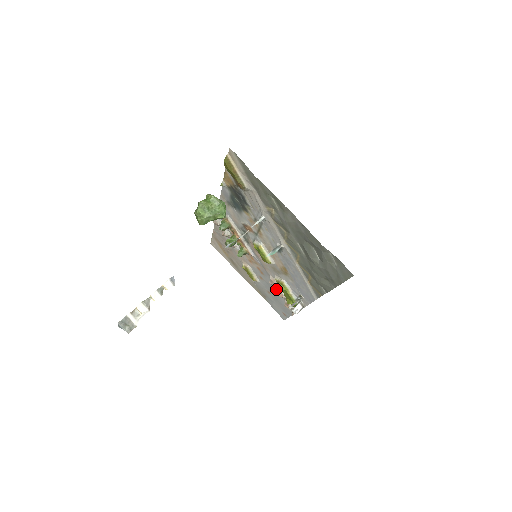
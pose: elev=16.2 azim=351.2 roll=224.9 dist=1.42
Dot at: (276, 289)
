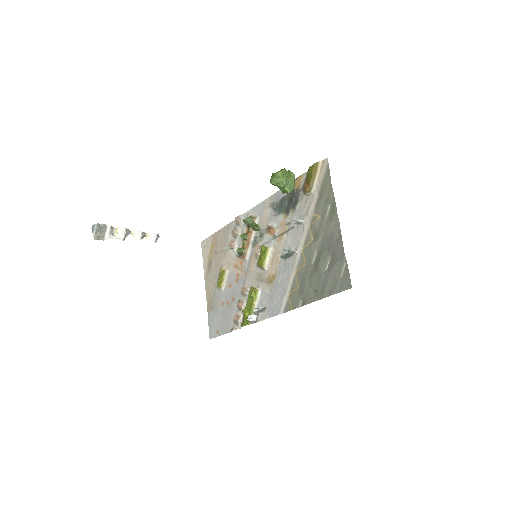
Dot at: (238, 300)
